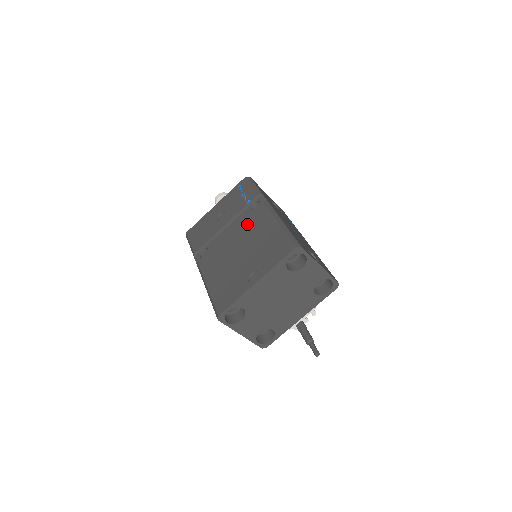
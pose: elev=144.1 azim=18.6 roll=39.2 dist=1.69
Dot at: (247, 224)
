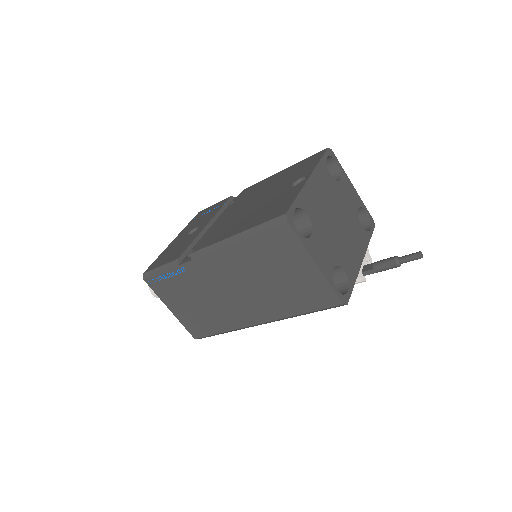
Dot at: (241, 200)
